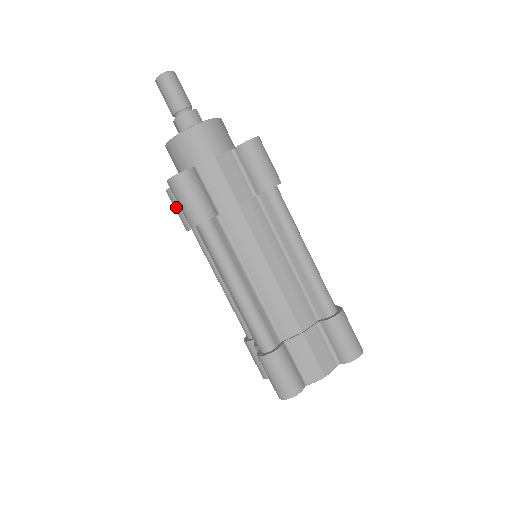
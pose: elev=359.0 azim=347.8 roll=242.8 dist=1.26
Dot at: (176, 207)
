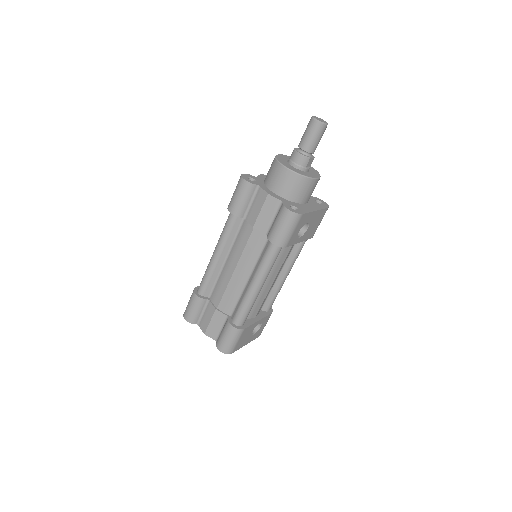
Dot at: occluded
